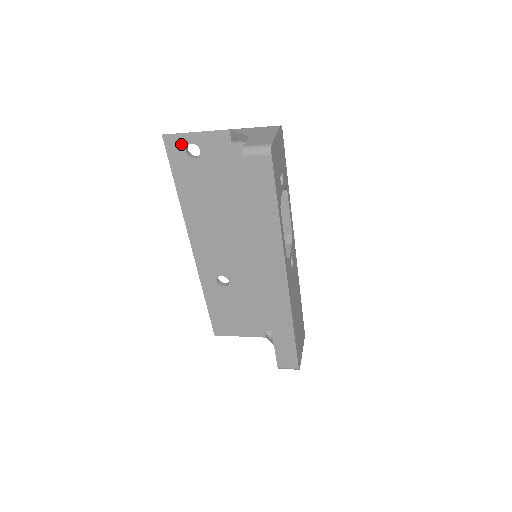
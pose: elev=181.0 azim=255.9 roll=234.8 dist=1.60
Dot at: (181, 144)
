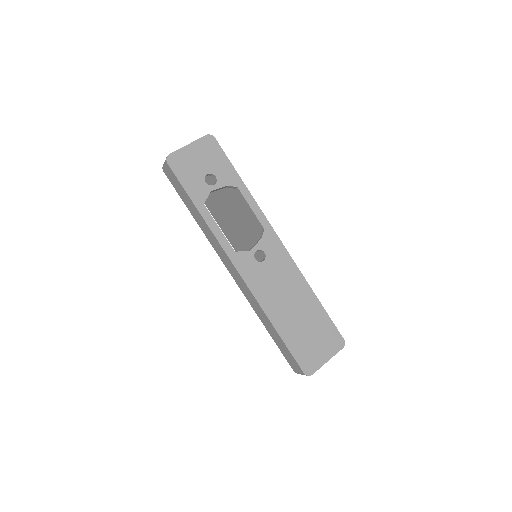
Dot at: occluded
